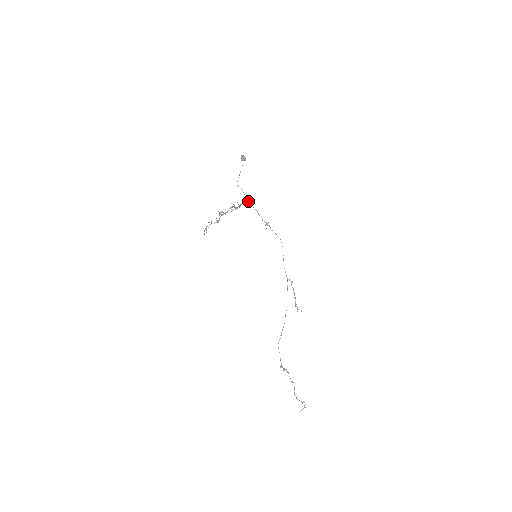
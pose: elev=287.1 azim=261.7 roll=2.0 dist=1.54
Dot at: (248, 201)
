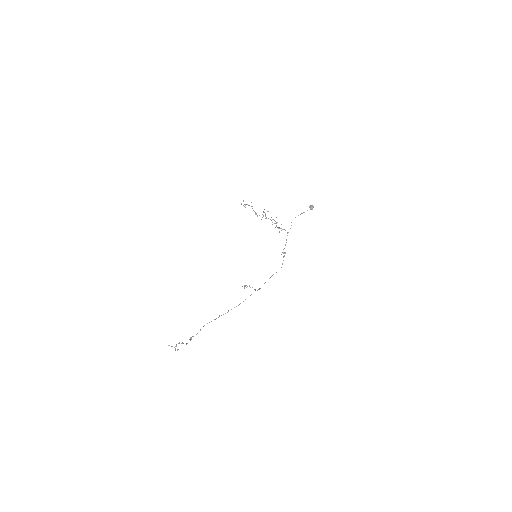
Dot at: occluded
